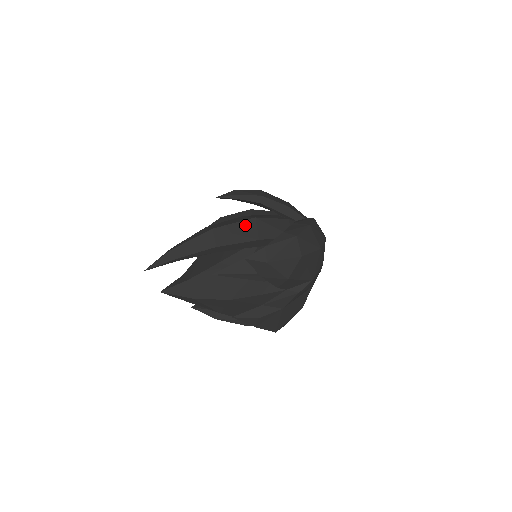
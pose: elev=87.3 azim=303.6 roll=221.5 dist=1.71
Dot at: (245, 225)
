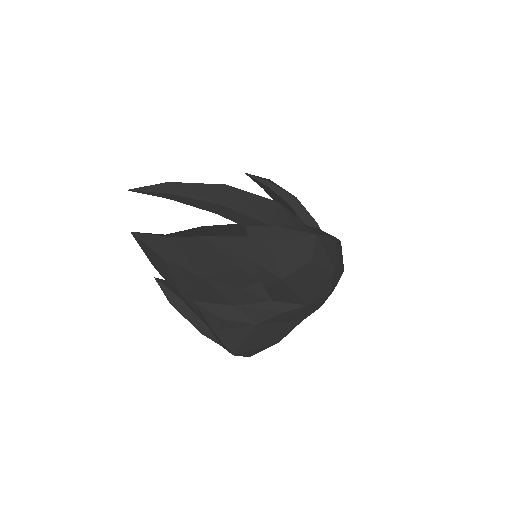
Dot at: (264, 202)
